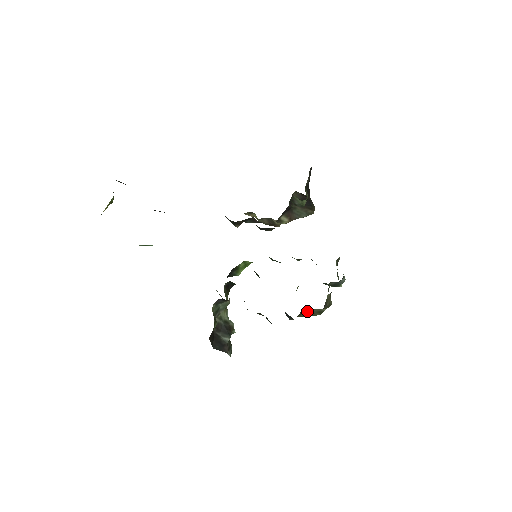
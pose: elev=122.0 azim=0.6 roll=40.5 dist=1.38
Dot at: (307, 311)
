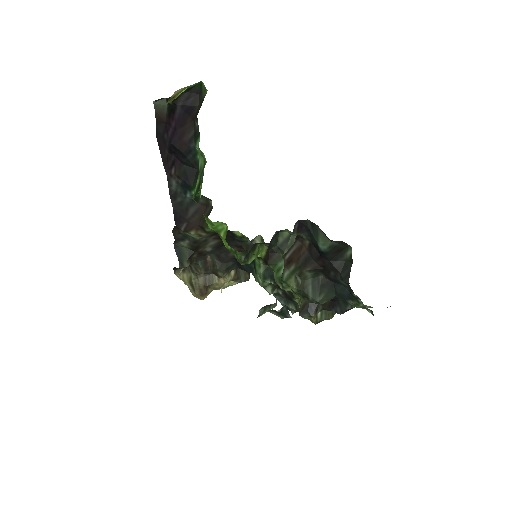
Dot at: (323, 310)
